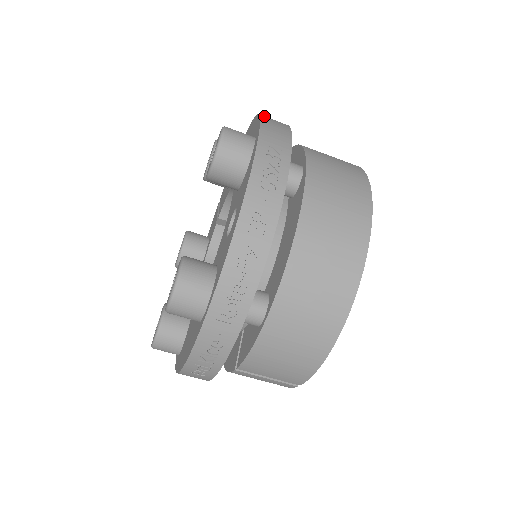
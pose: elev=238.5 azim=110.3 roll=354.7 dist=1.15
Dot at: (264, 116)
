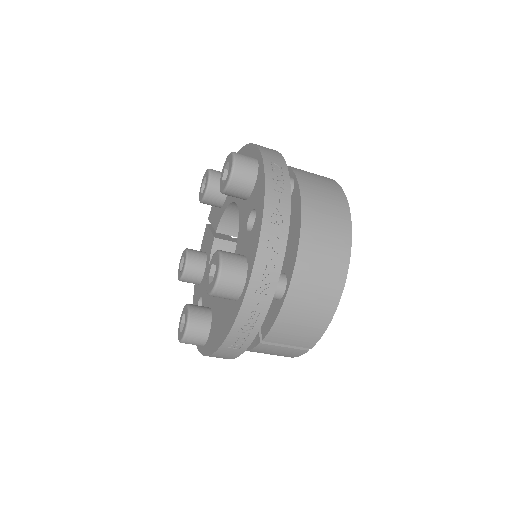
Dot at: occluded
